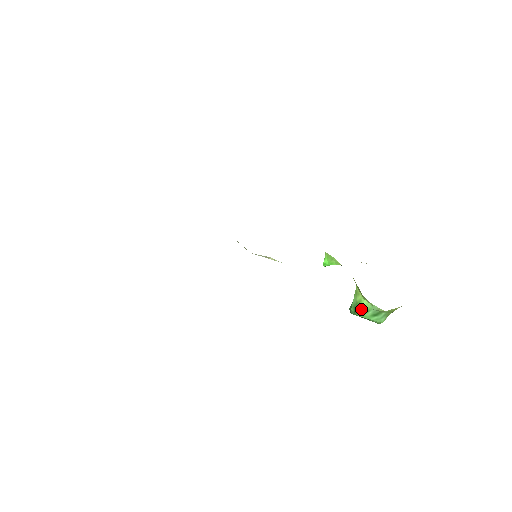
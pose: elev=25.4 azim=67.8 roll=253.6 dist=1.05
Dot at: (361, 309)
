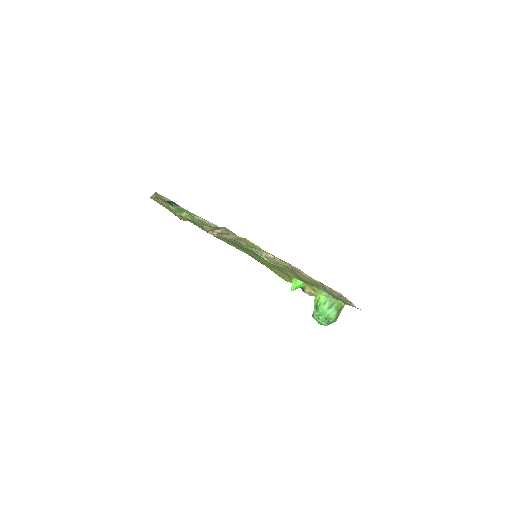
Dot at: (321, 304)
